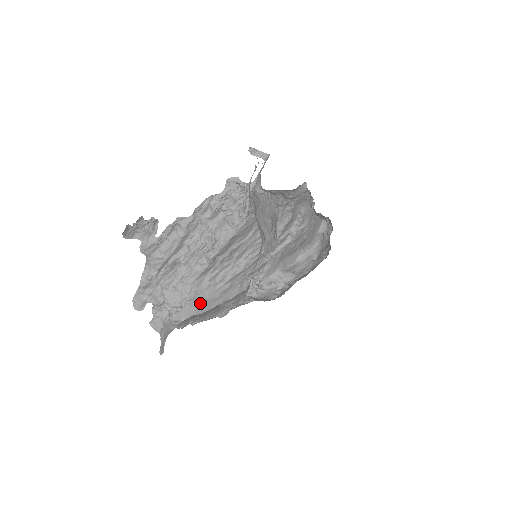
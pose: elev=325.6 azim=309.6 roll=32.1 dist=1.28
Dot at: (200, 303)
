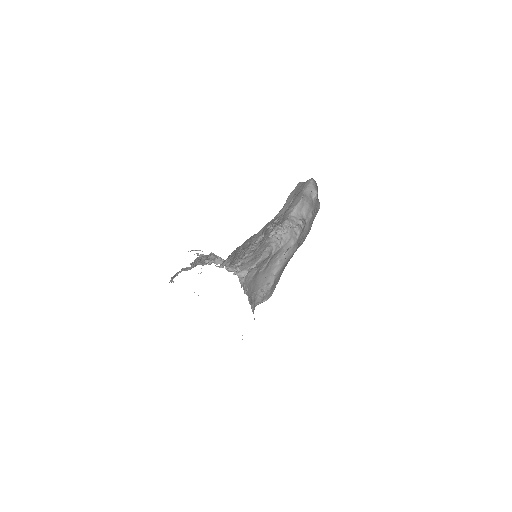
Dot at: (248, 261)
